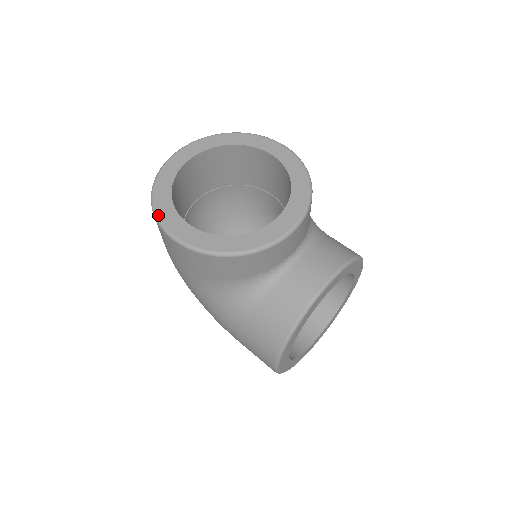
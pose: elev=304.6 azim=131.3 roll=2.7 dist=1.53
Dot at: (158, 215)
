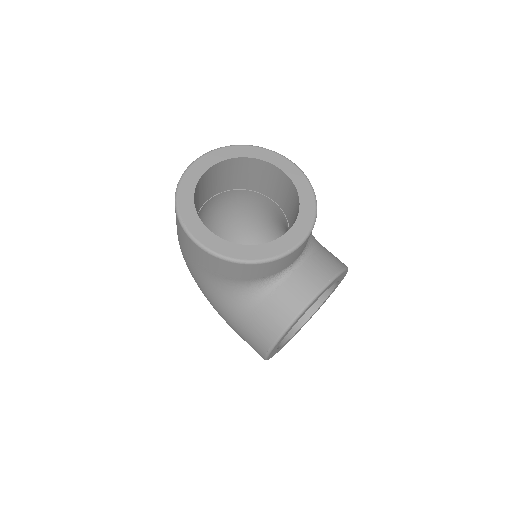
Dot at: (182, 218)
